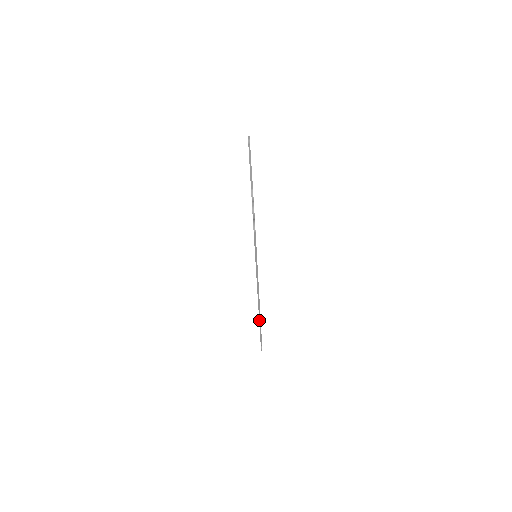
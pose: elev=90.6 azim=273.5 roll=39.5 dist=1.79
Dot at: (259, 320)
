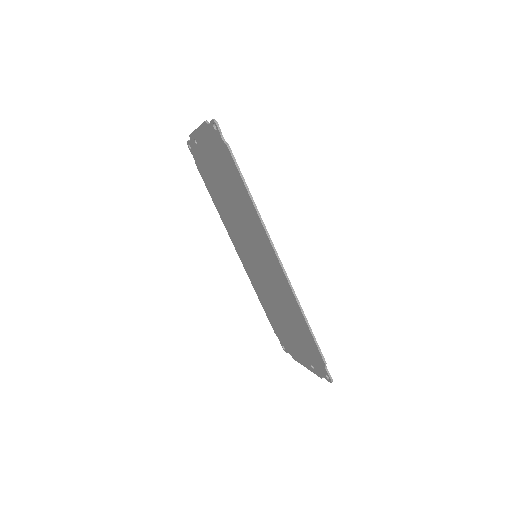
Dot at: (299, 307)
